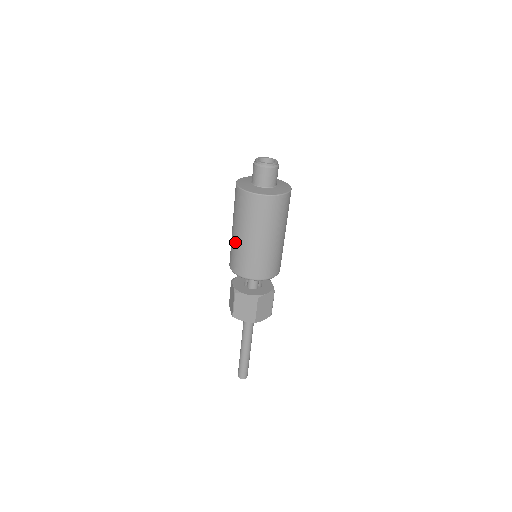
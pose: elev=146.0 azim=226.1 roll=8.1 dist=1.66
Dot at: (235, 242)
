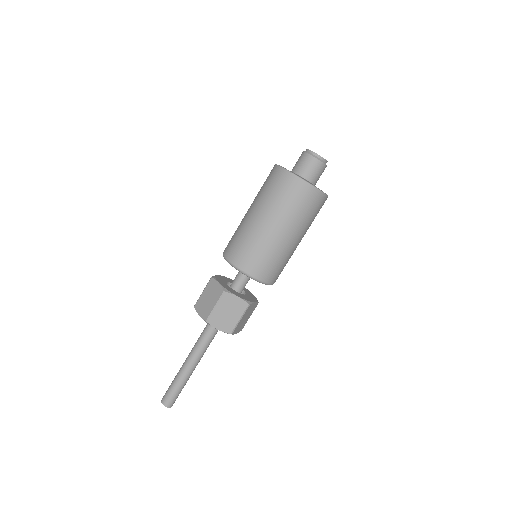
Dot at: (242, 220)
